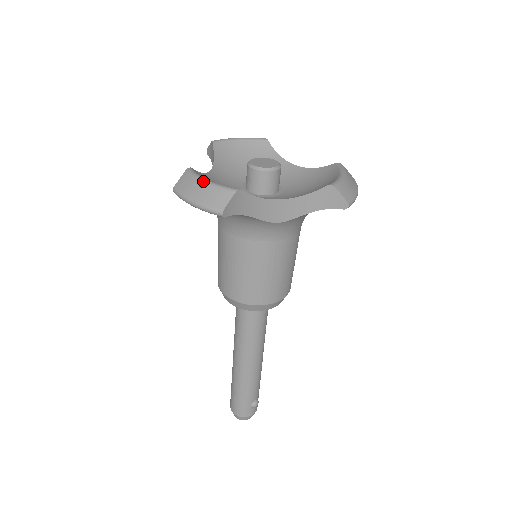
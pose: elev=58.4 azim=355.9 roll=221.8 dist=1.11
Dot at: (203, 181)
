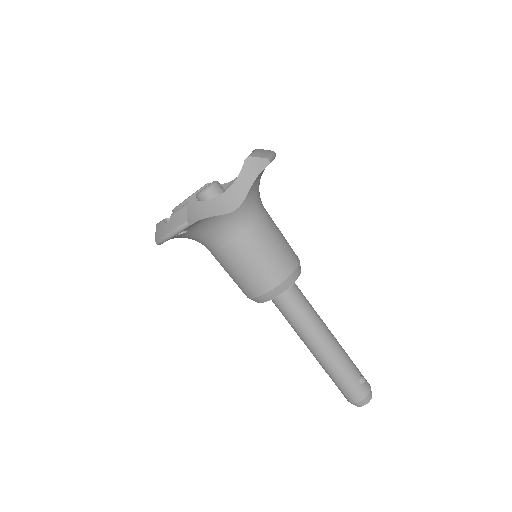
Dot at: (168, 220)
